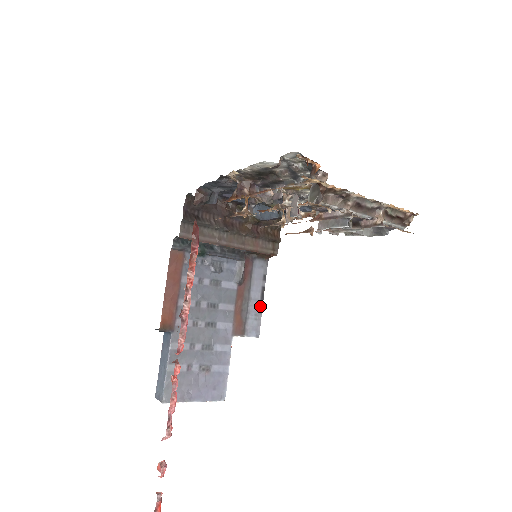
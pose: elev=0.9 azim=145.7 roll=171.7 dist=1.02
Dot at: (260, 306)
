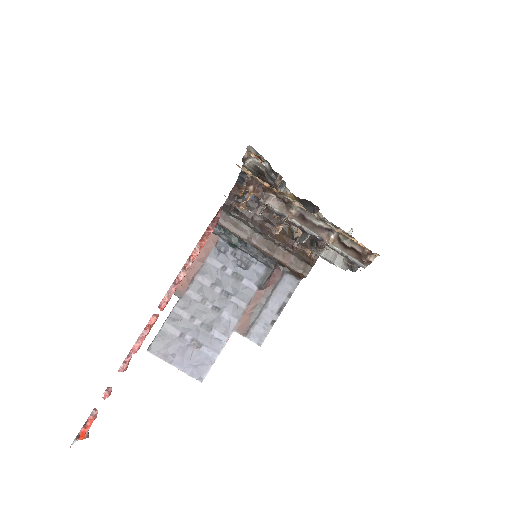
Dot at: (274, 318)
